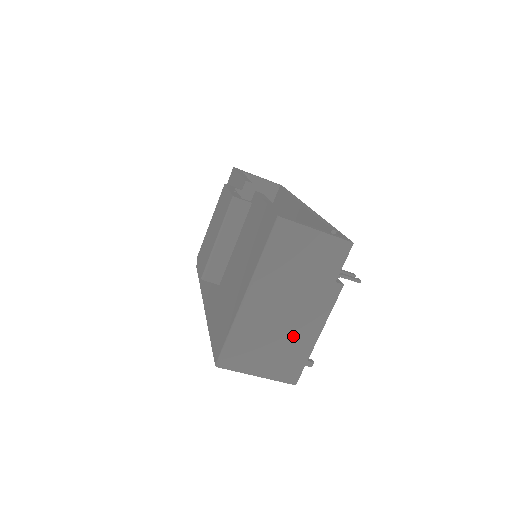
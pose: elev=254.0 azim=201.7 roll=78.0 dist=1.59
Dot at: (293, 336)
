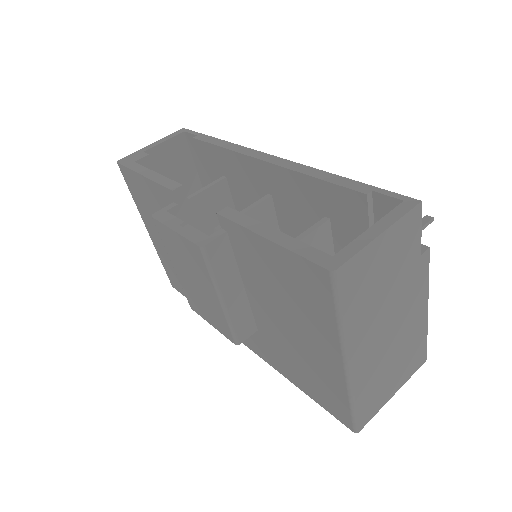
Dot at: (406, 337)
